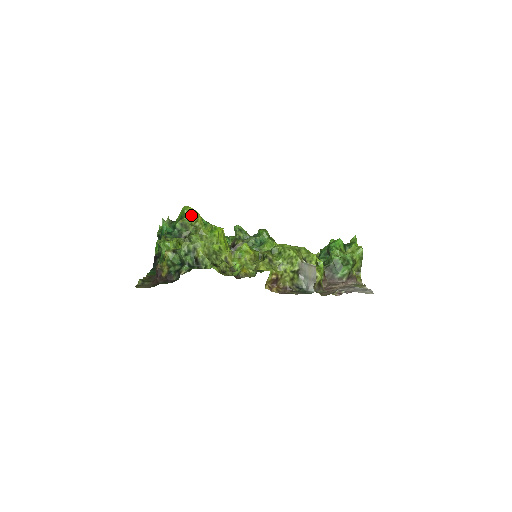
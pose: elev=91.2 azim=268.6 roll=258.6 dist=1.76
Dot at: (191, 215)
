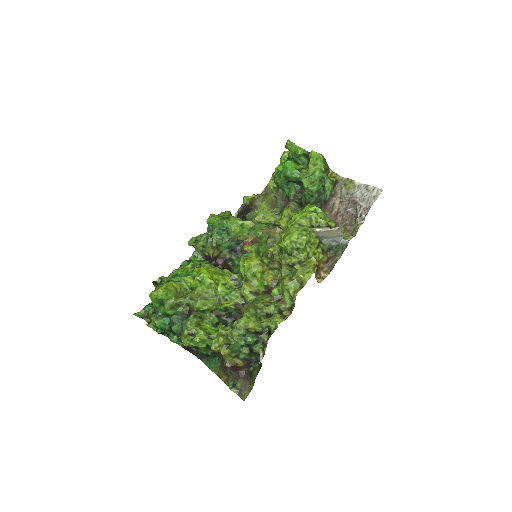
Dot at: (169, 294)
